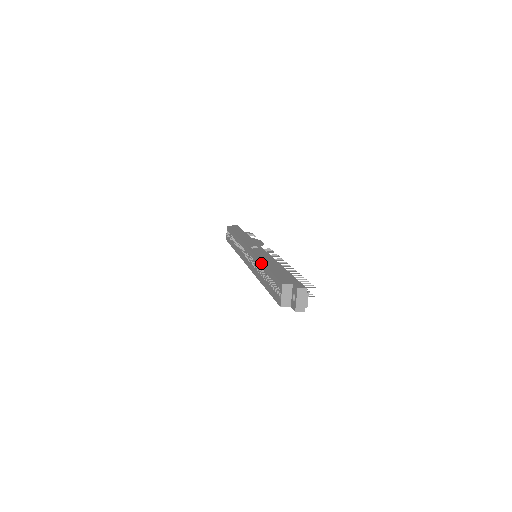
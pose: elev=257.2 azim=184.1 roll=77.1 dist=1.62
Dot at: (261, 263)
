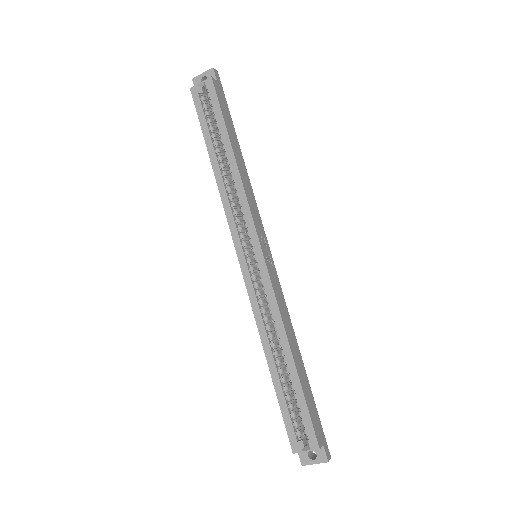
Dot at: (288, 345)
